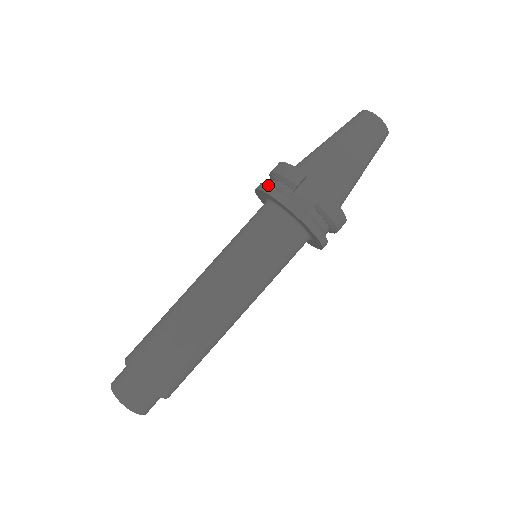
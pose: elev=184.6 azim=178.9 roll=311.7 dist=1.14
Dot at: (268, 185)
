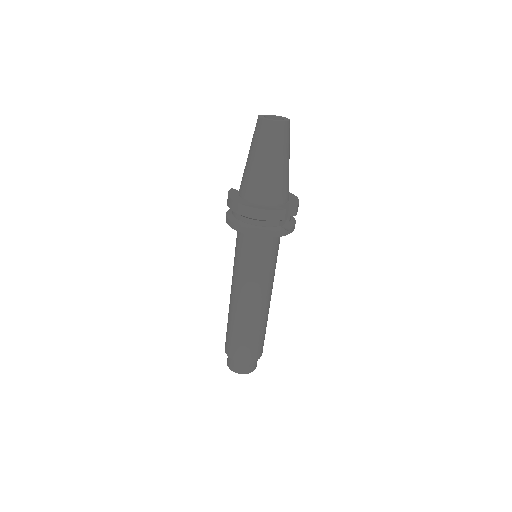
Dot at: (263, 232)
